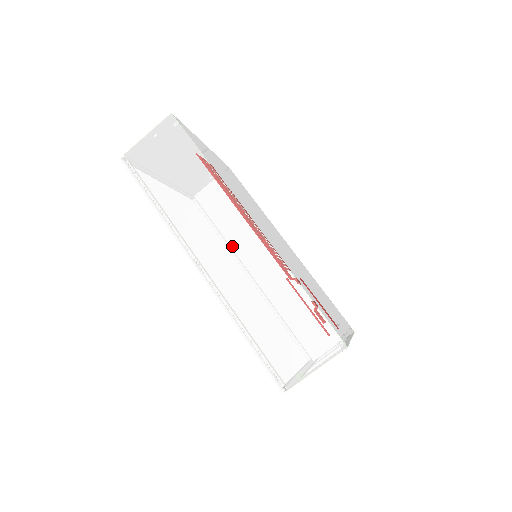
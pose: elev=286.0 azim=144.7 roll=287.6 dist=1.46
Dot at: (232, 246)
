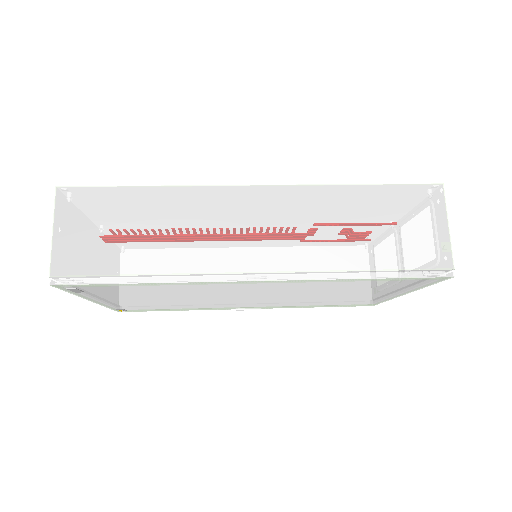
Dot at: (265, 224)
